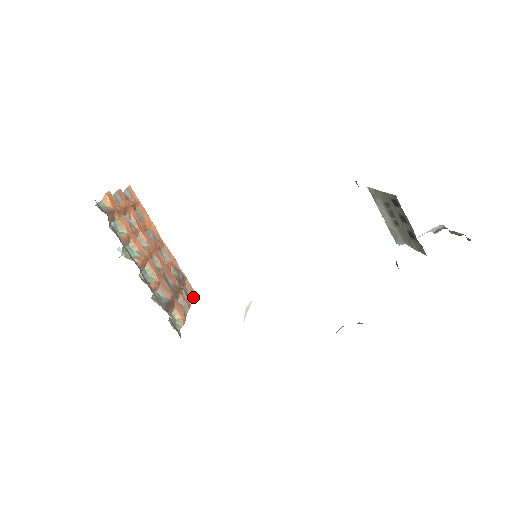
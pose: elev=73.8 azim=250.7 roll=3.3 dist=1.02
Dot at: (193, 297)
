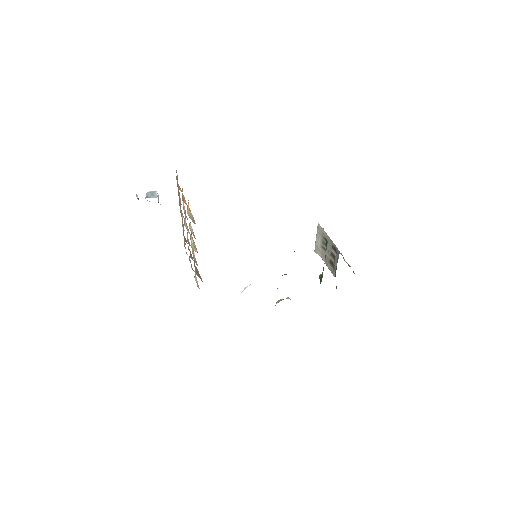
Dot at: occluded
